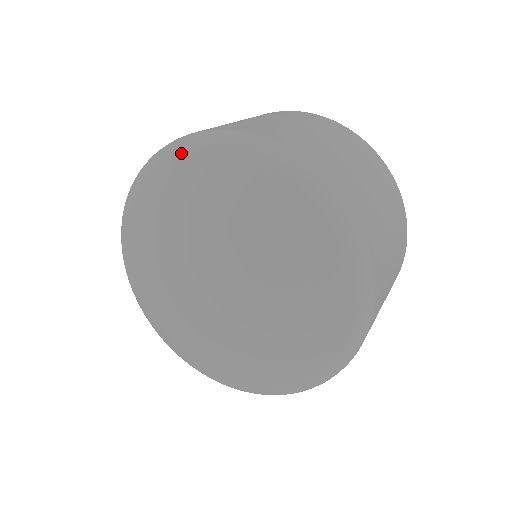
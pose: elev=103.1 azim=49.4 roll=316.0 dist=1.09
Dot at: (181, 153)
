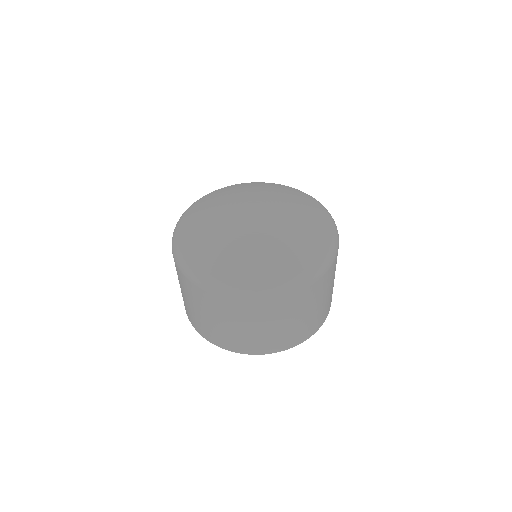
Dot at: (288, 186)
